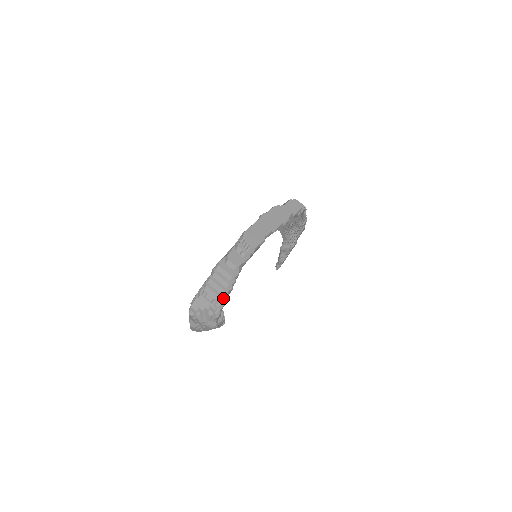
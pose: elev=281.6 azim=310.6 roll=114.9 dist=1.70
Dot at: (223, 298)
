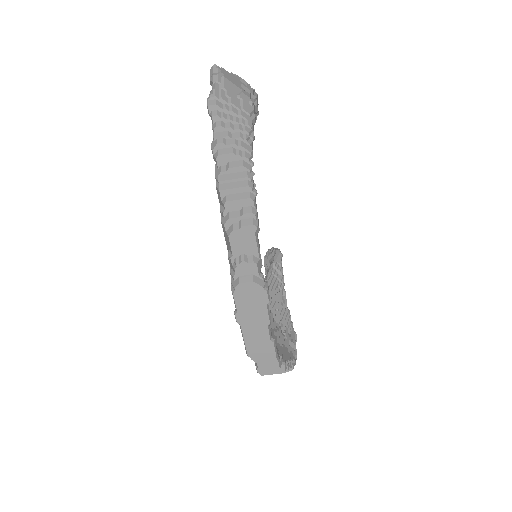
Dot at: (291, 370)
